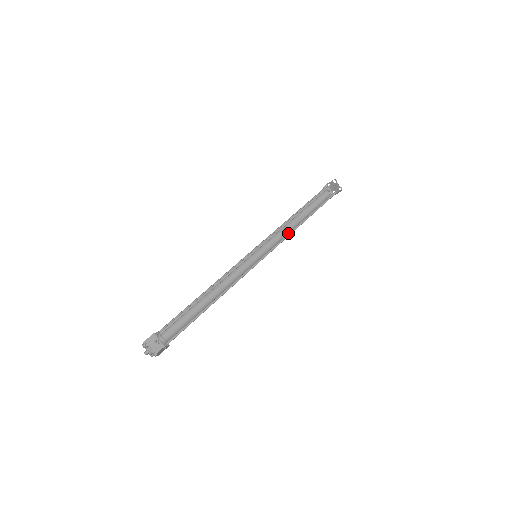
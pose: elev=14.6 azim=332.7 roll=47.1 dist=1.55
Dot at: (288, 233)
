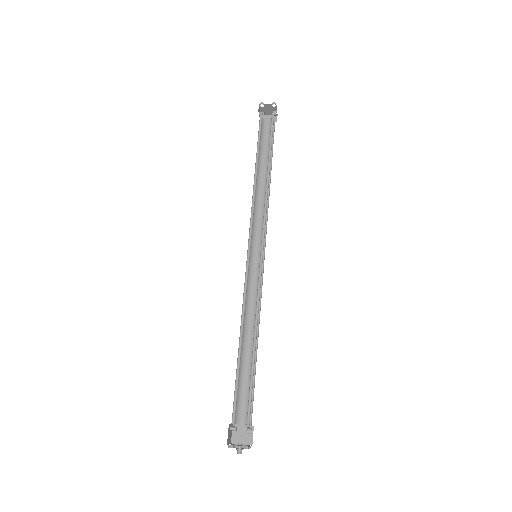
Dot at: occluded
